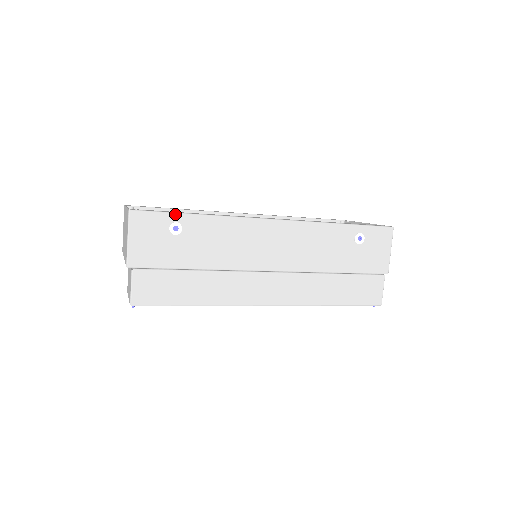
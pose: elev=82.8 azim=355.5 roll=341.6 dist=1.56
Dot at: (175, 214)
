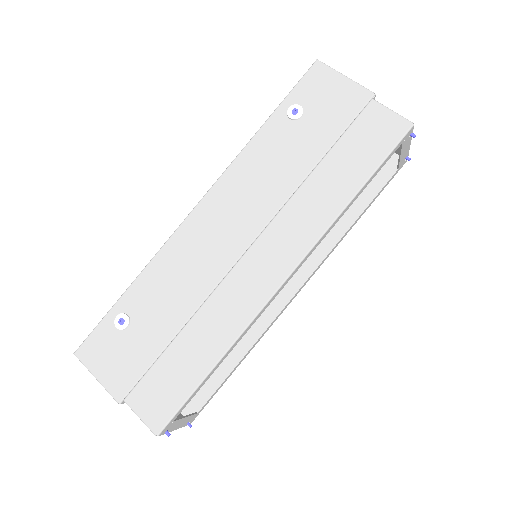
Dot at: (110, 311)
